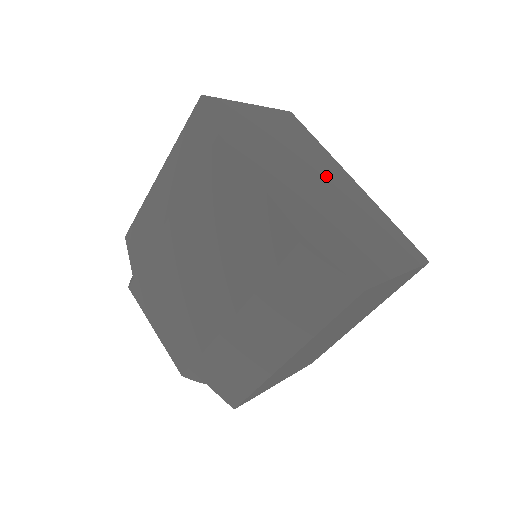
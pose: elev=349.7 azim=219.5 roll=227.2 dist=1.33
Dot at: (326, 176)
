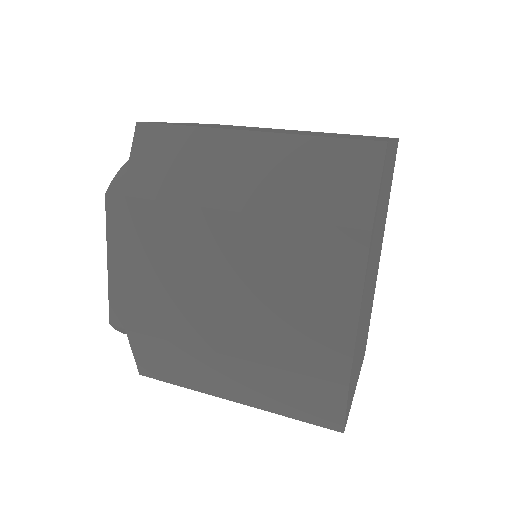
Dot at: occluded
